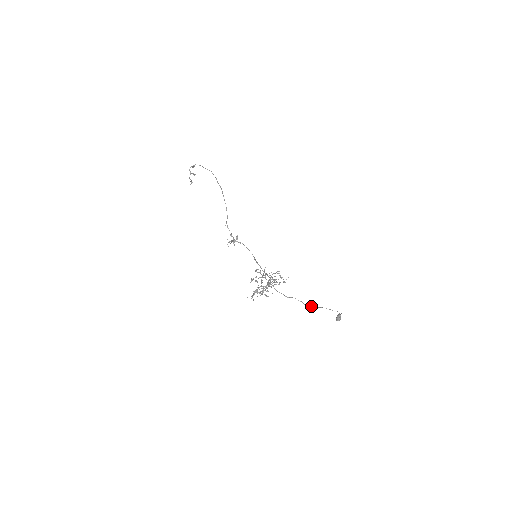
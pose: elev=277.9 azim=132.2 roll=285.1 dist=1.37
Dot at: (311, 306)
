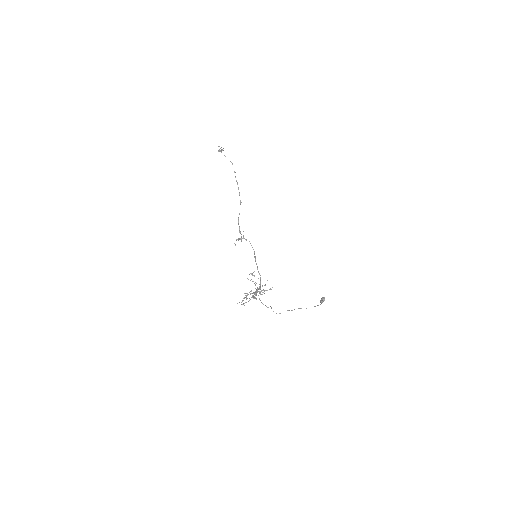
Dot at: (288, 310)
